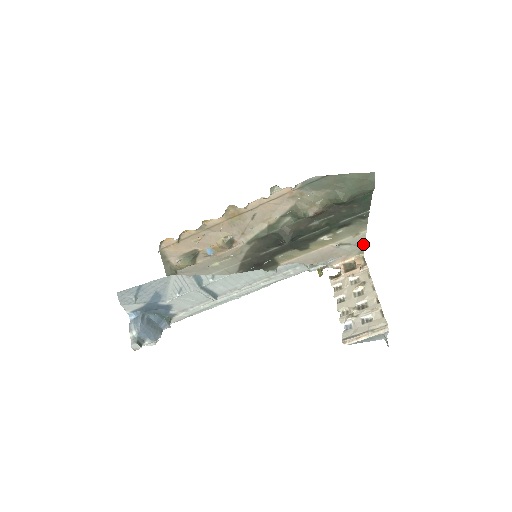
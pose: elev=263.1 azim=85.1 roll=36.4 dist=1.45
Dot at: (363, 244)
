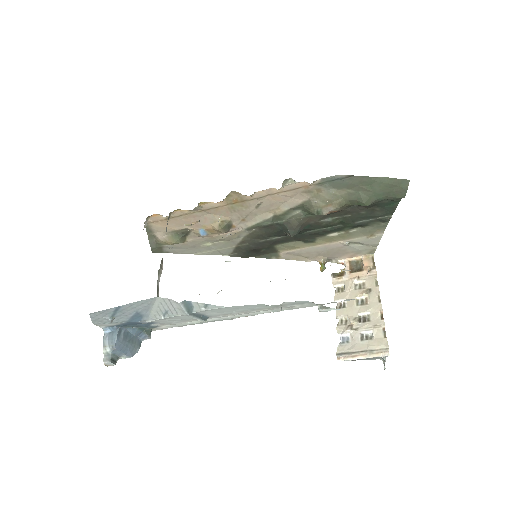
Dot at: (376, 245)
